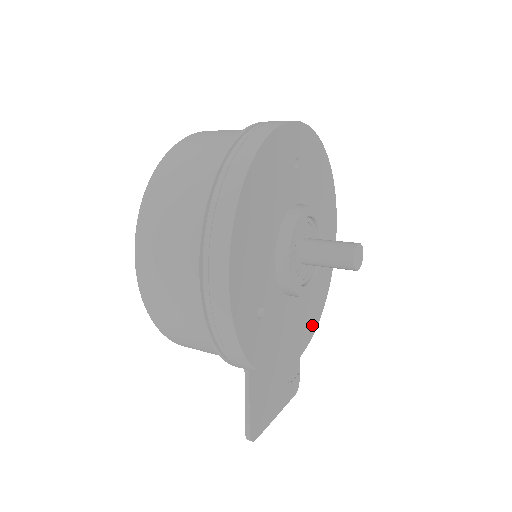
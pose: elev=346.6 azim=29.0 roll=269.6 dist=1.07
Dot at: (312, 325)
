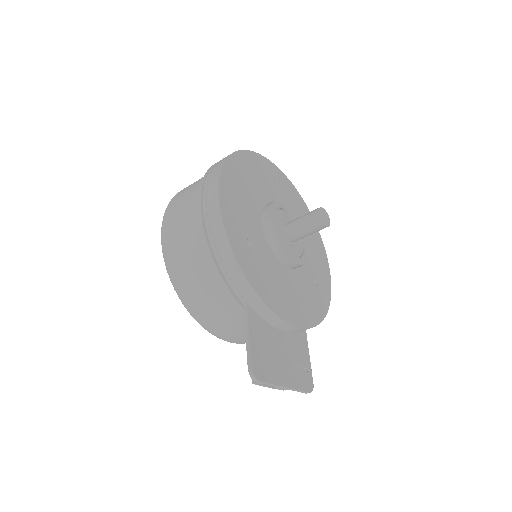
Dot at: (313, 316)
